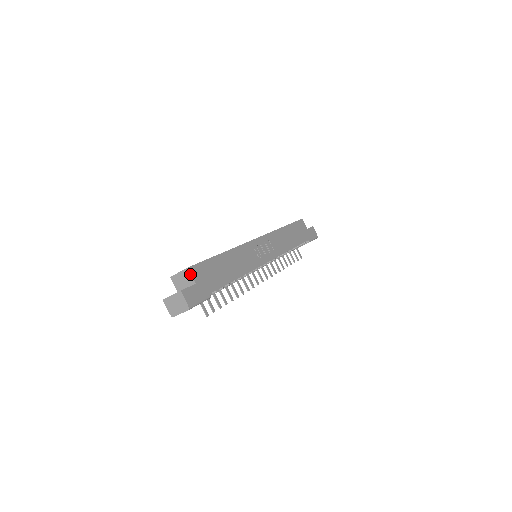
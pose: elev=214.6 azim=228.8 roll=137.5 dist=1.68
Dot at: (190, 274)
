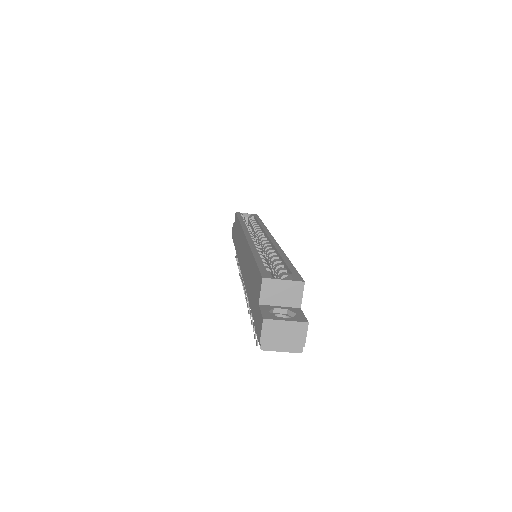
Dot at: (302, 292)
